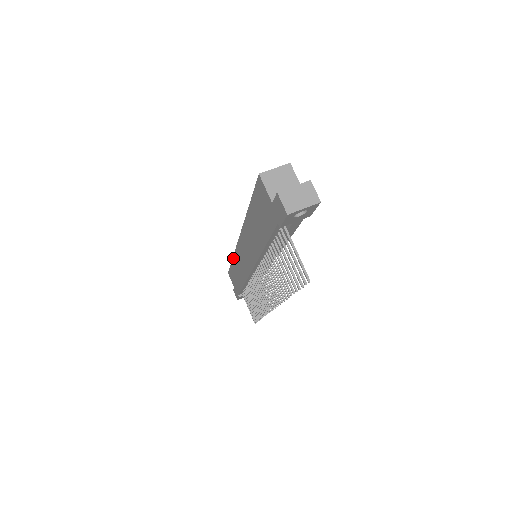
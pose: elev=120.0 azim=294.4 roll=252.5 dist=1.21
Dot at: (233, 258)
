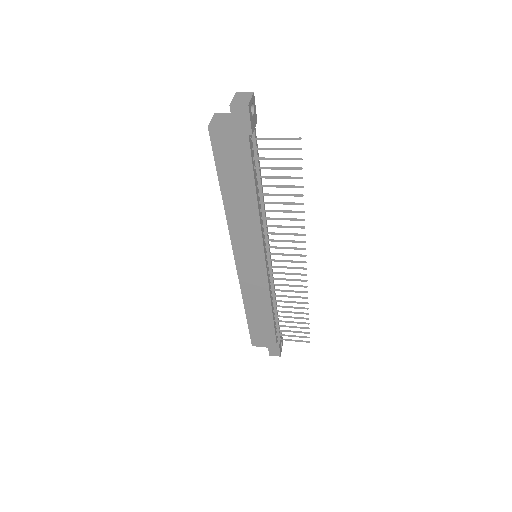
Dot at: (244, 303)
